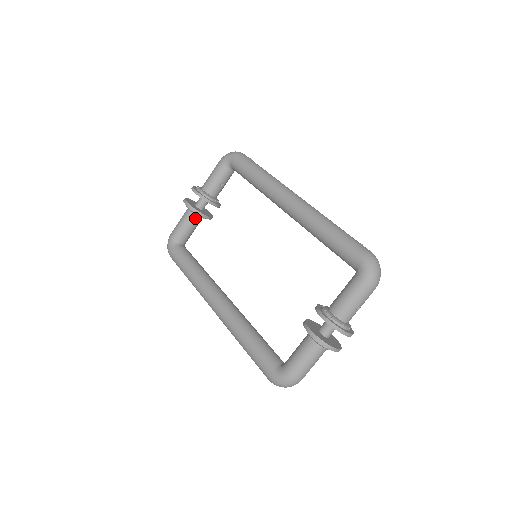
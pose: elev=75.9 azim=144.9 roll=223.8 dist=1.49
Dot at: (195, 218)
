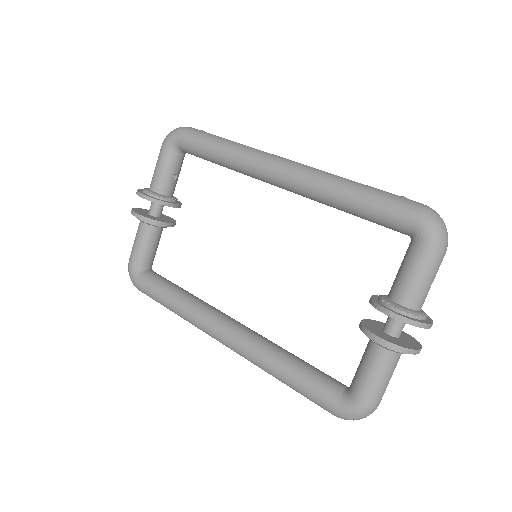
Dot at: (154, 231)
